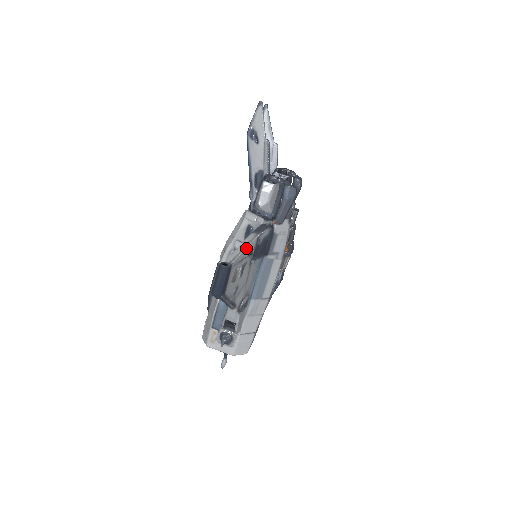
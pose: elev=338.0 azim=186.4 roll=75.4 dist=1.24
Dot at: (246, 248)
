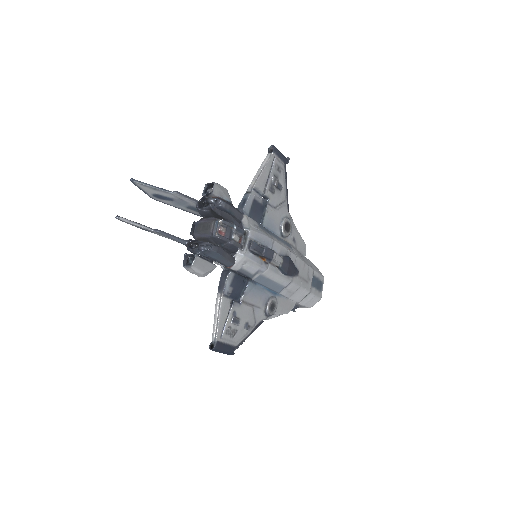
Dot at: (219, 317)
